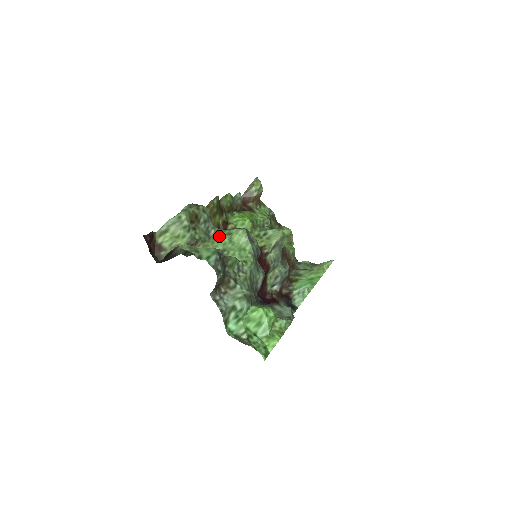
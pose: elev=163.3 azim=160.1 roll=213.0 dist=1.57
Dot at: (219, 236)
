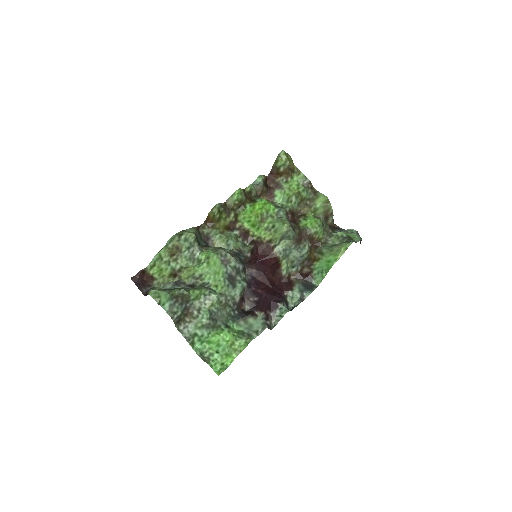
Dot at: (202, 258)
